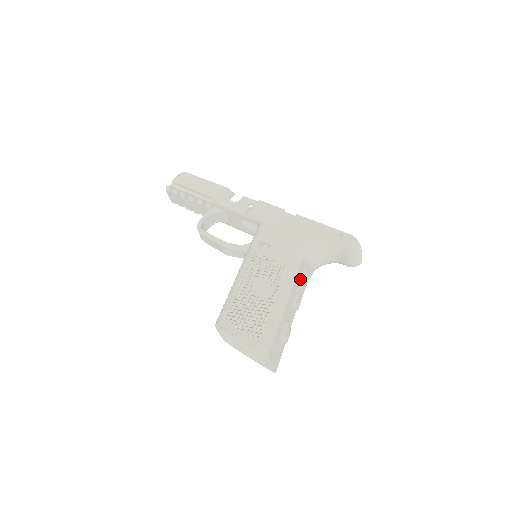
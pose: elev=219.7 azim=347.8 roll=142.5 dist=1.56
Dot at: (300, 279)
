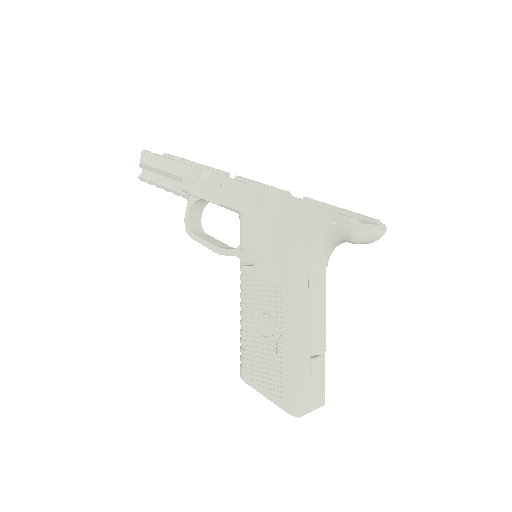
Dot at: (308, 293)
